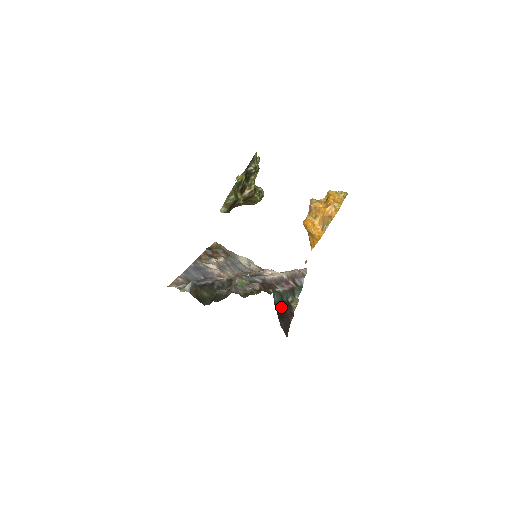
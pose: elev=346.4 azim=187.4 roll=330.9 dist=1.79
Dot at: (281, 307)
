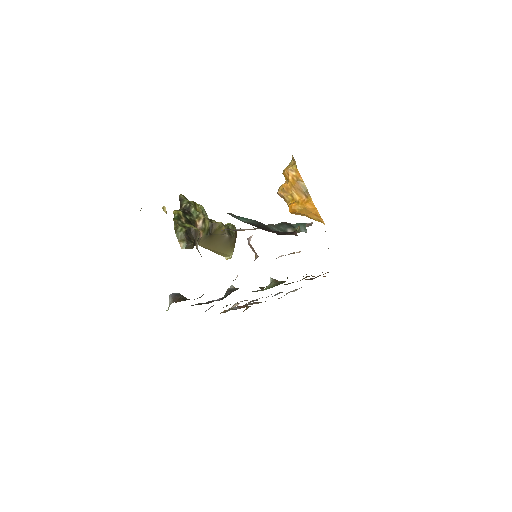
Dot at: occluded
